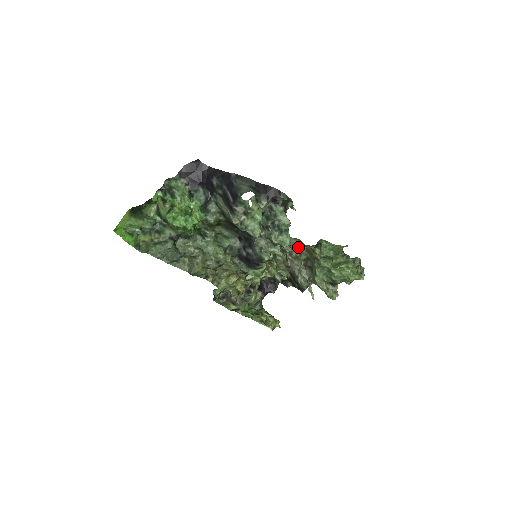
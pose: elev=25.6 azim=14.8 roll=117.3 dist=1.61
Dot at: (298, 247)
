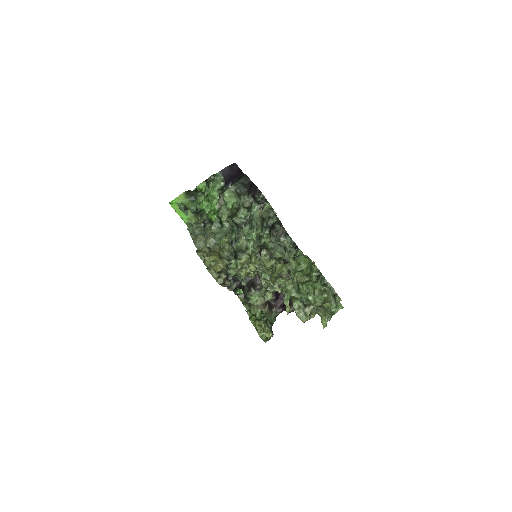
Dot at: (275, 251)
